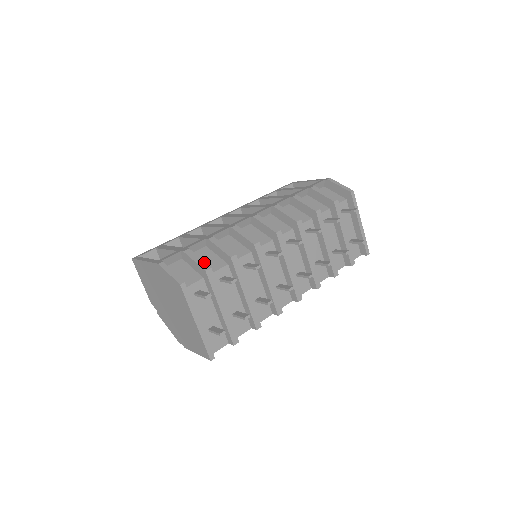
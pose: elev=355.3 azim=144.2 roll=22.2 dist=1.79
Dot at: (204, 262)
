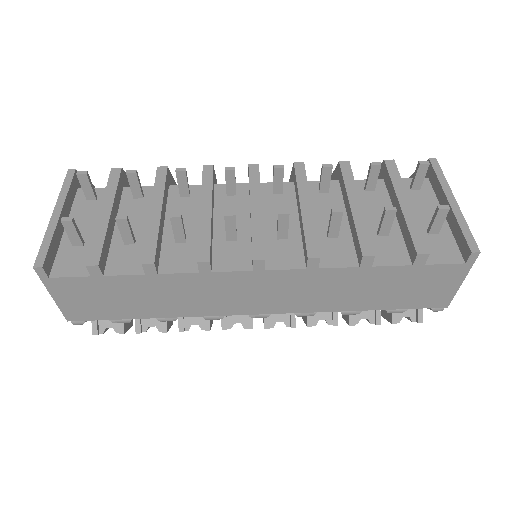
Dot at: (125, 173)
